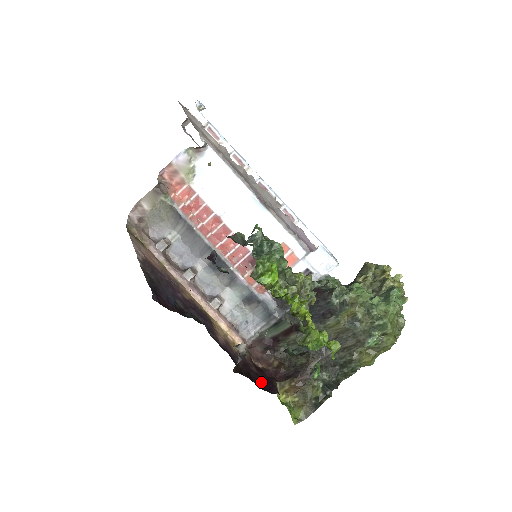
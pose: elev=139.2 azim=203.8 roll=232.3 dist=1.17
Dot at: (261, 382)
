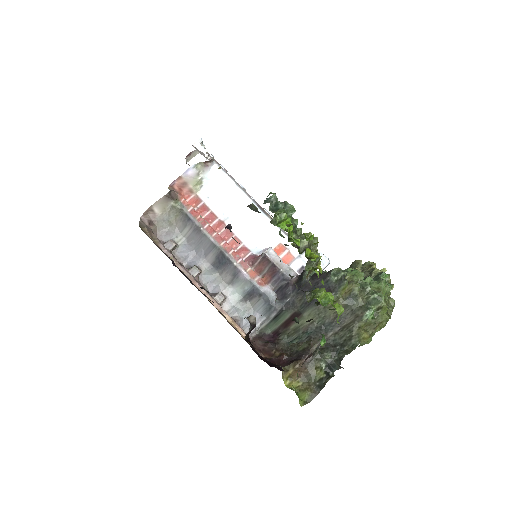
Dot at: (267, 363)
